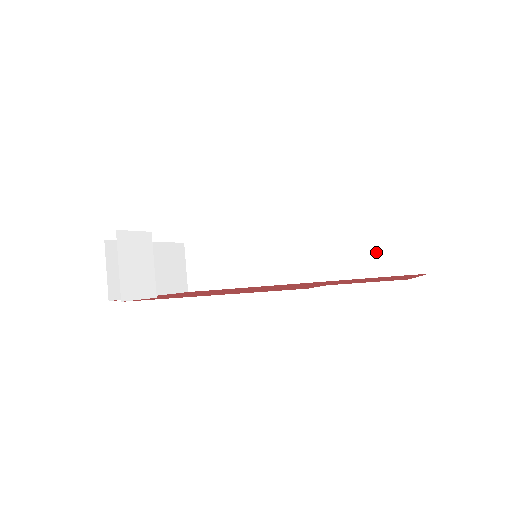
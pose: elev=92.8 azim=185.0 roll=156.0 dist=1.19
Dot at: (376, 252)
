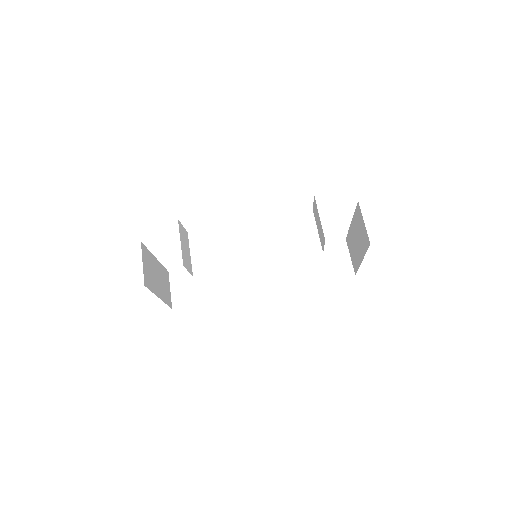
Dot at: (321, 266)
